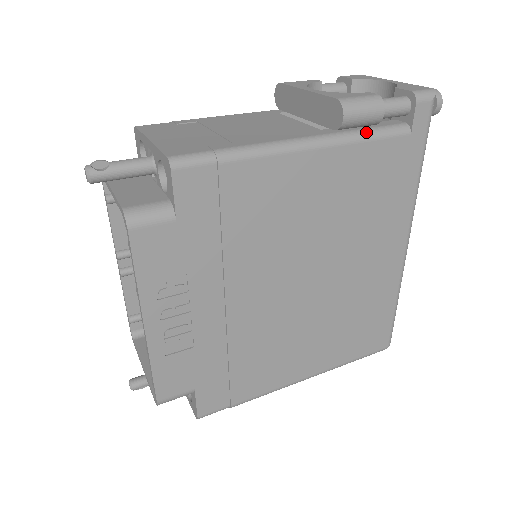
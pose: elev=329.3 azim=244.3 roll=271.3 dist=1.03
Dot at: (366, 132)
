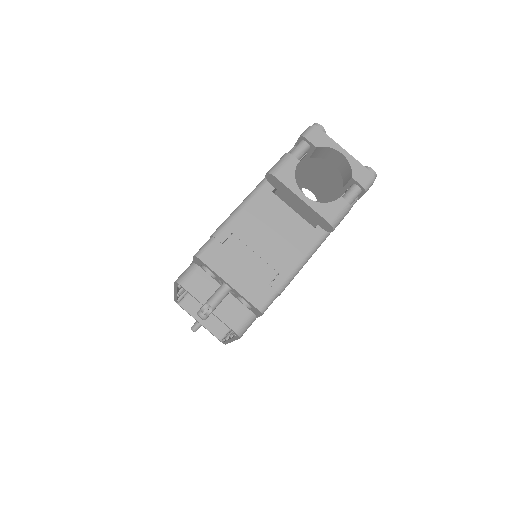
Dot at: occluded
